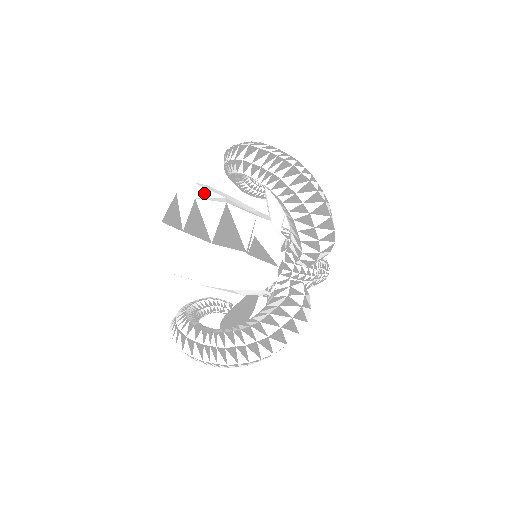
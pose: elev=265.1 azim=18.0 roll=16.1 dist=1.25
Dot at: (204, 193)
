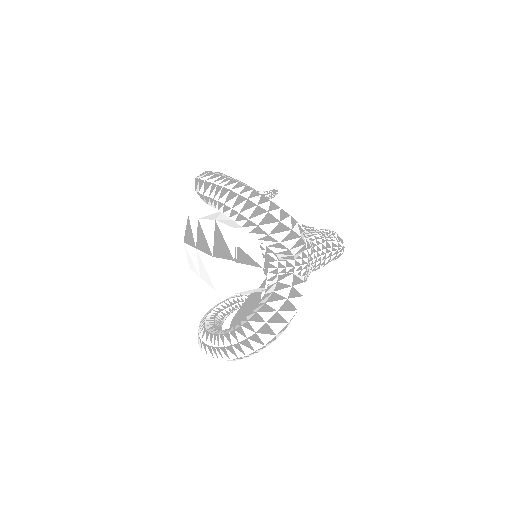
Dot at: (207, 211)
